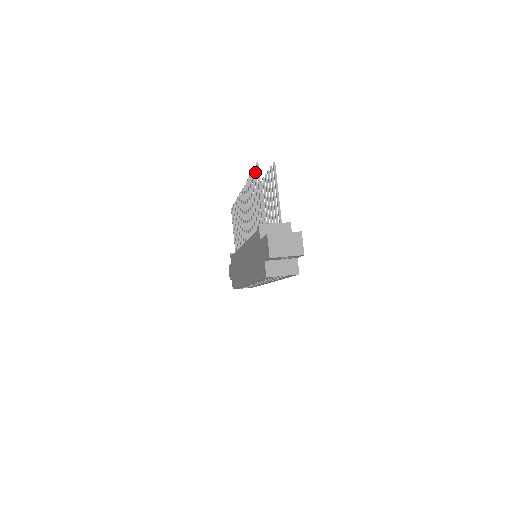
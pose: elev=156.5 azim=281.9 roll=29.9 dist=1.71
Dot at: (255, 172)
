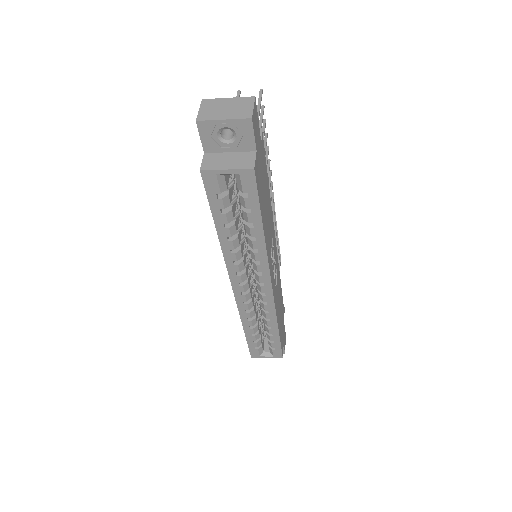
Dot at: occluded
